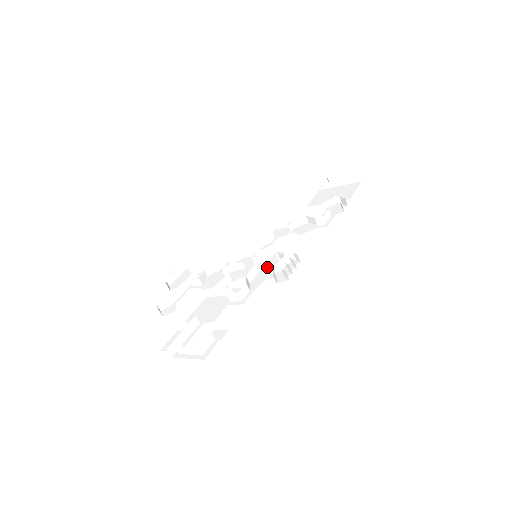
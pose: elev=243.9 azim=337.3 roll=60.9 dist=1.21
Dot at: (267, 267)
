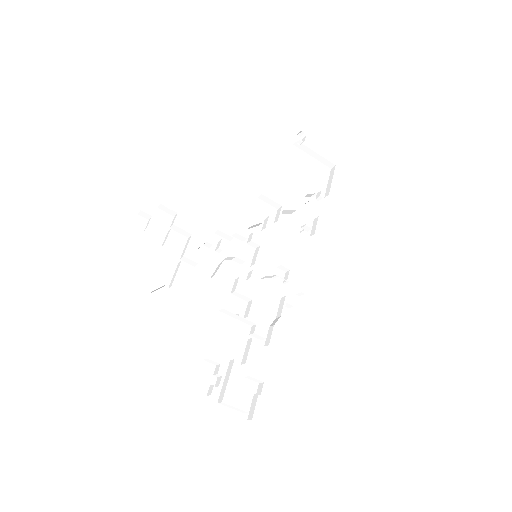
Dot at: occluded
